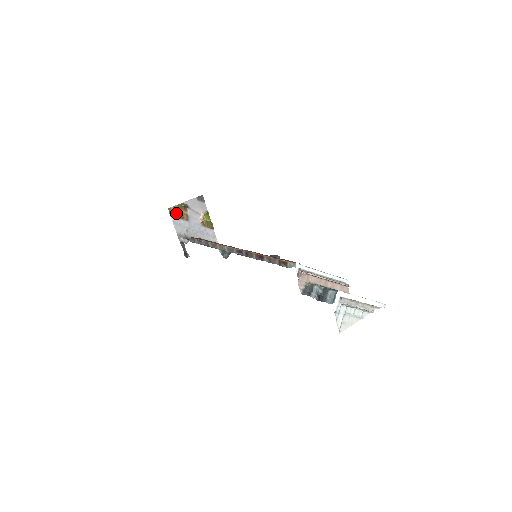
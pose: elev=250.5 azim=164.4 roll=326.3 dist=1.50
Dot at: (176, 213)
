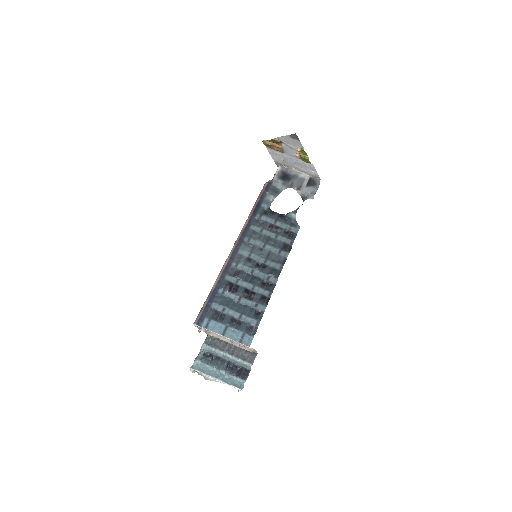
Dot at: (271, 145)
